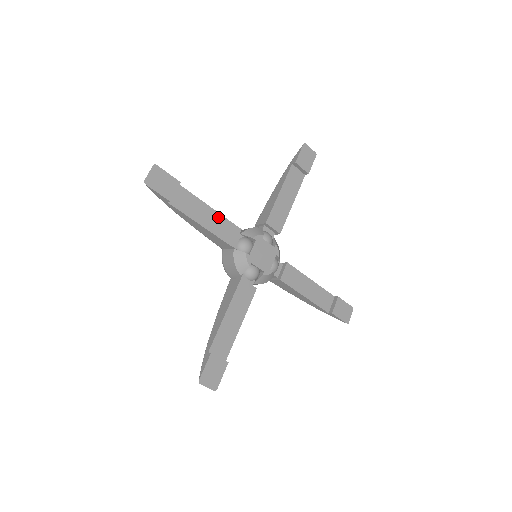
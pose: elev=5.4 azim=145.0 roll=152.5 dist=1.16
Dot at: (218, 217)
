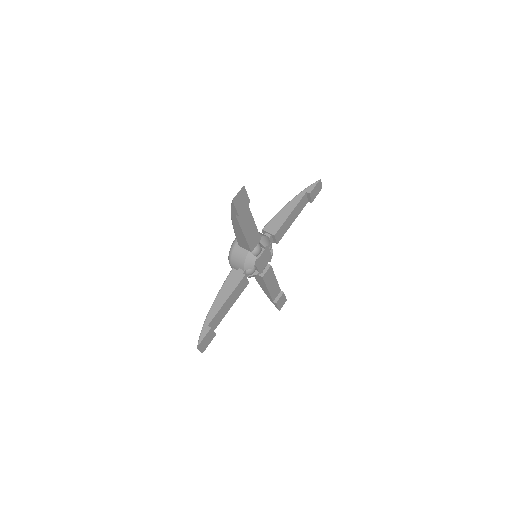
Dot at: (254, 229)
